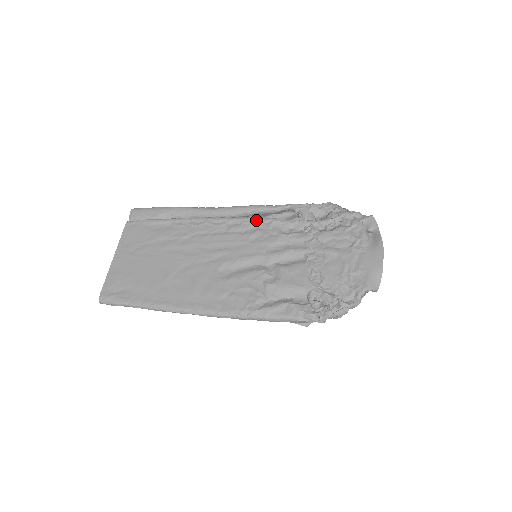
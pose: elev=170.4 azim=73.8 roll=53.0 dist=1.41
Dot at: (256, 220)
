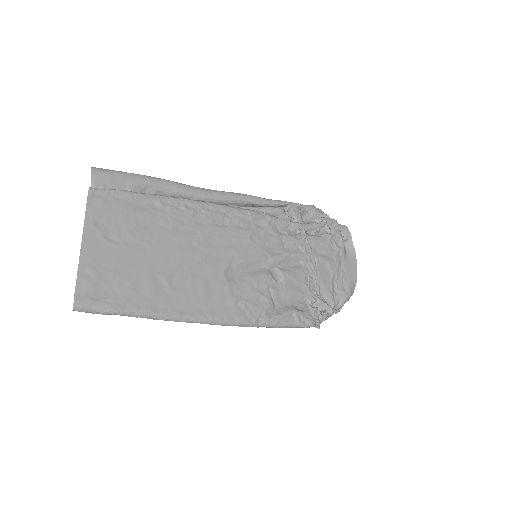
Dot at: (255, 215)
